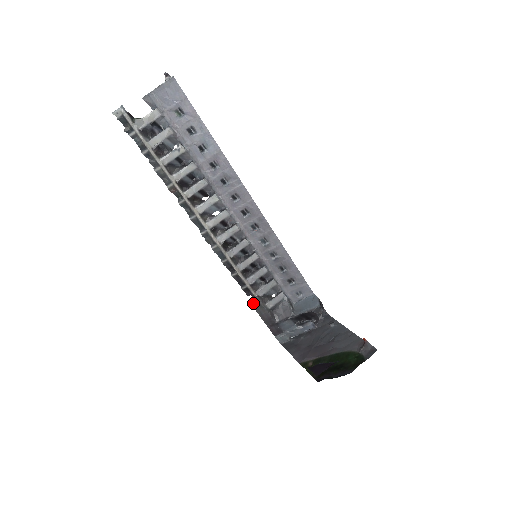
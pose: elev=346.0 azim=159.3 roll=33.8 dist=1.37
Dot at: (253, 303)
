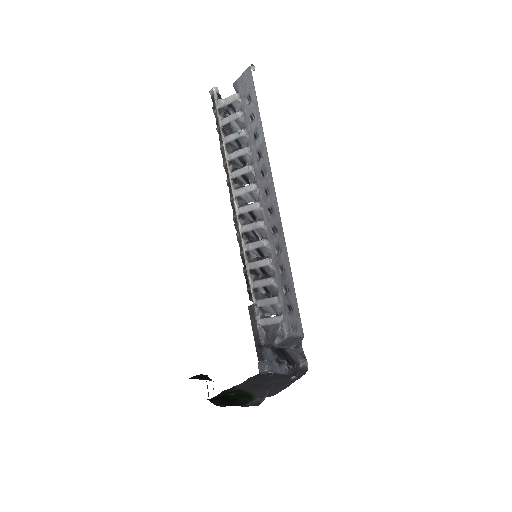
Dot at: (250, 310)
